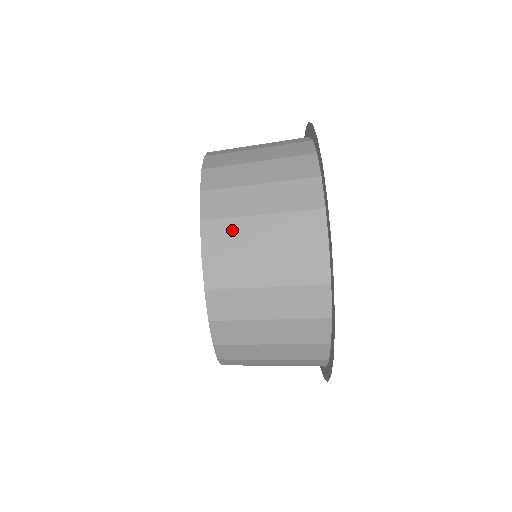
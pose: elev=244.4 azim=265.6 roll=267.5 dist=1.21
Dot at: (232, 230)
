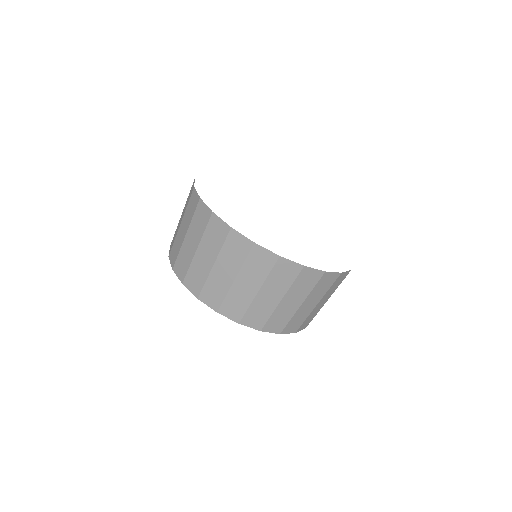
Dot at: (183, 257)
